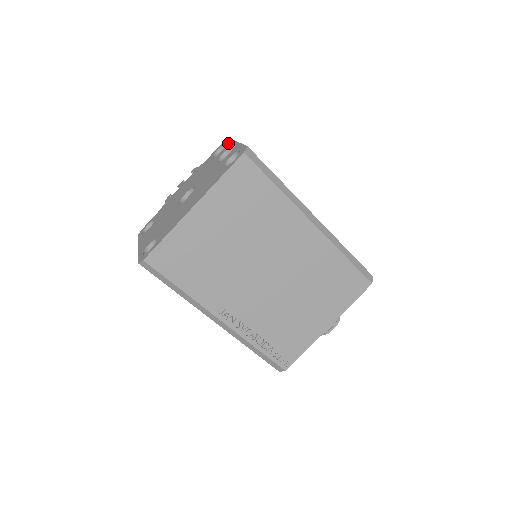
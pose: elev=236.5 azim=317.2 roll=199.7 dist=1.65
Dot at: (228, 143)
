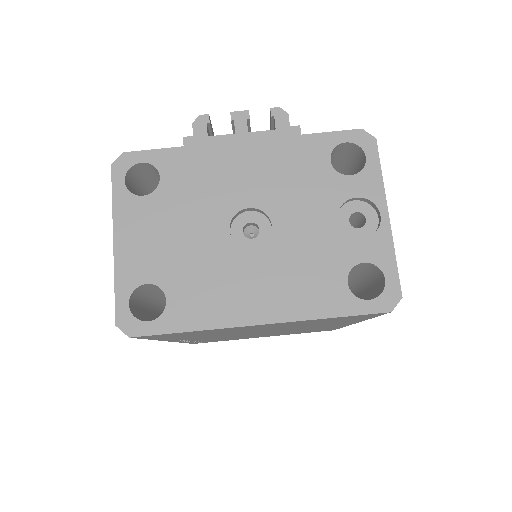
Dot at: (371, 172)
